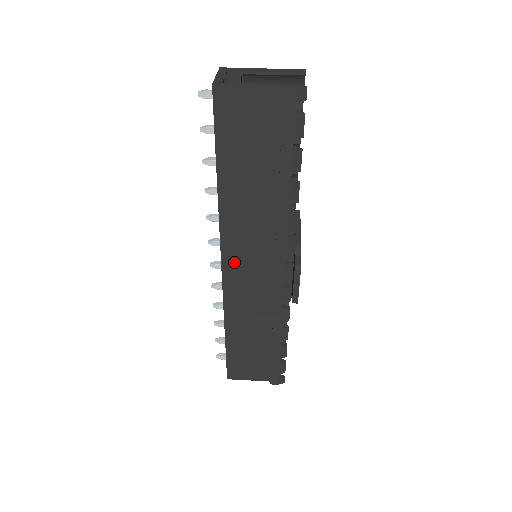
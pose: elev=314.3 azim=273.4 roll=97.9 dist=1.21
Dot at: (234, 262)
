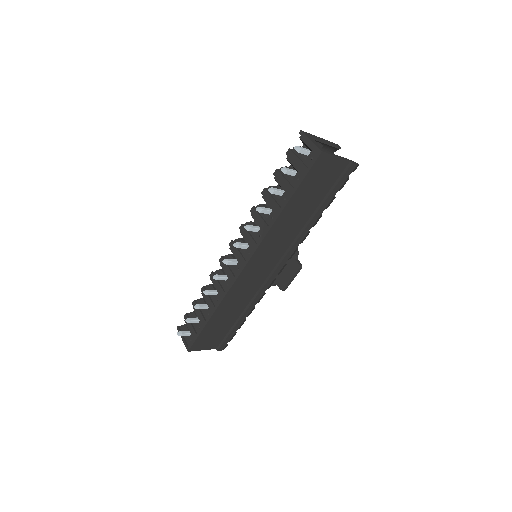
Dot at: (256, 262)
